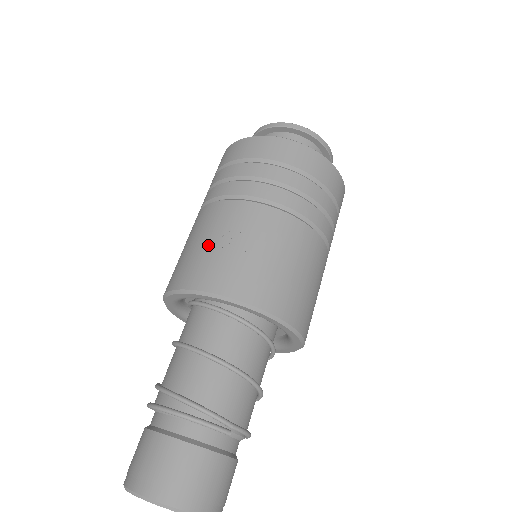
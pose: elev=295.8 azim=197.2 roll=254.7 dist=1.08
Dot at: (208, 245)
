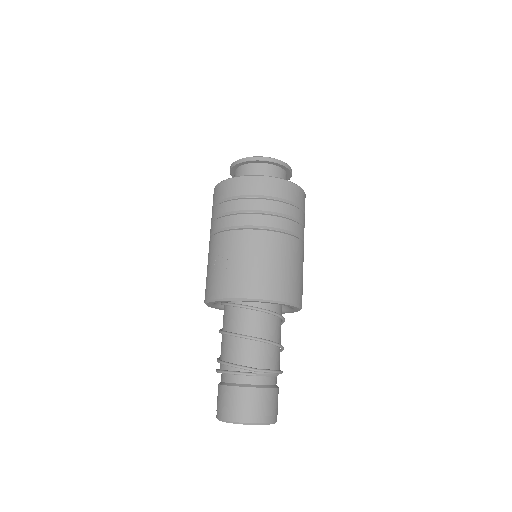
Dot at: (211, 269)
